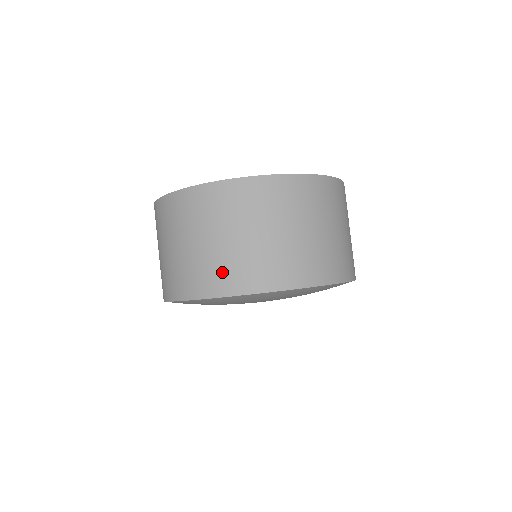
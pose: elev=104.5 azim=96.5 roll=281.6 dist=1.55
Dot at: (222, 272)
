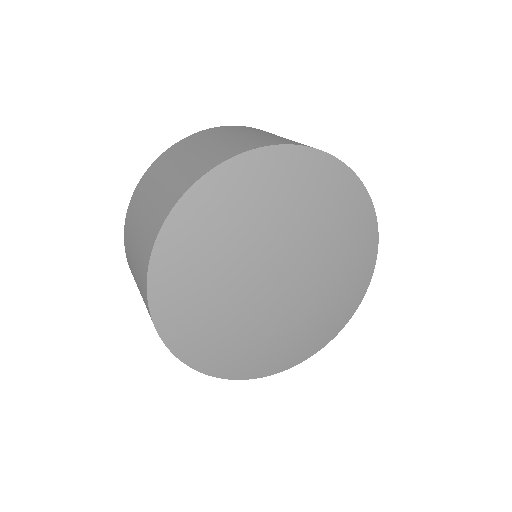
Dot at: (177, 184)
